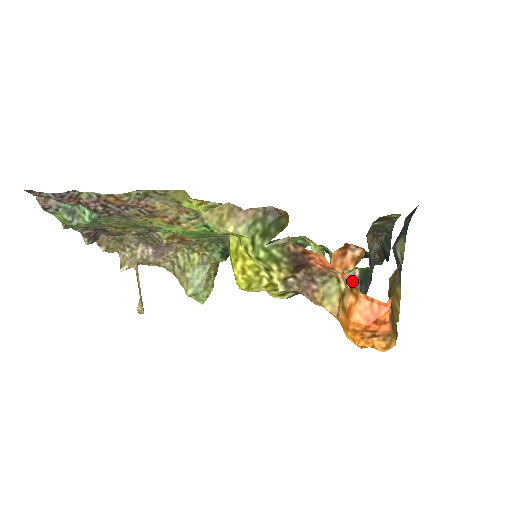
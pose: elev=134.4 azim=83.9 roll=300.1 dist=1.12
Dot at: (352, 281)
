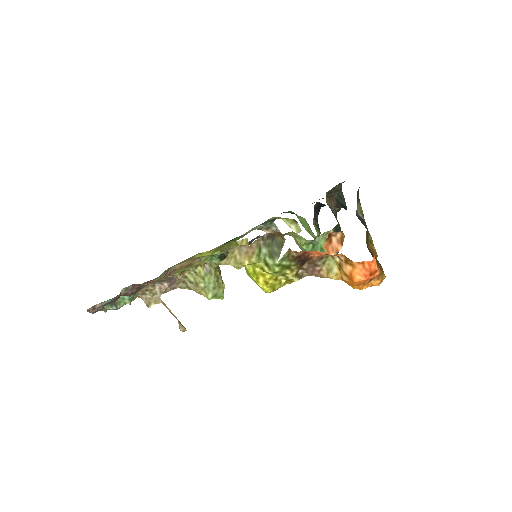
Dot at: (345, 257)
